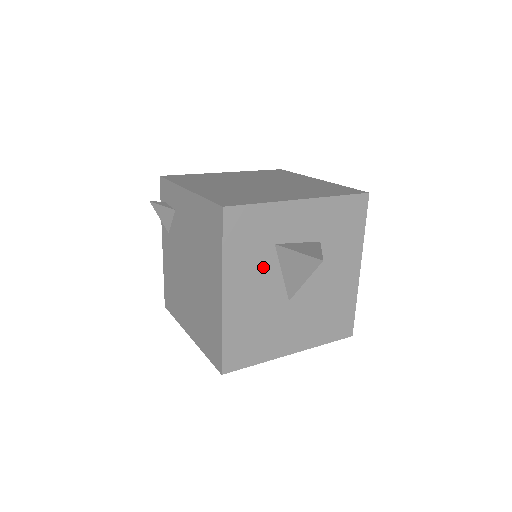
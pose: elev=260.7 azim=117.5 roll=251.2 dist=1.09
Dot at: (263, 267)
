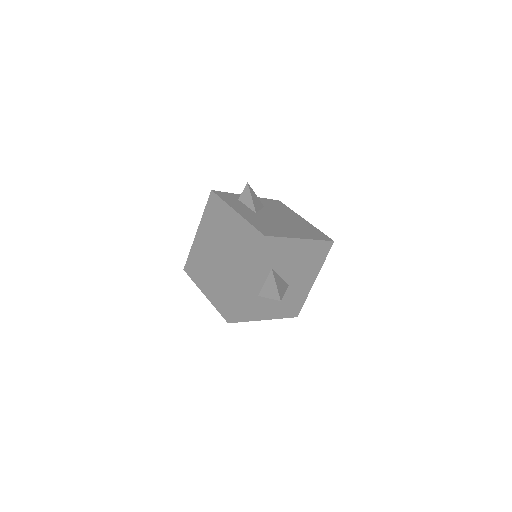
Dot at: (265, 301)
